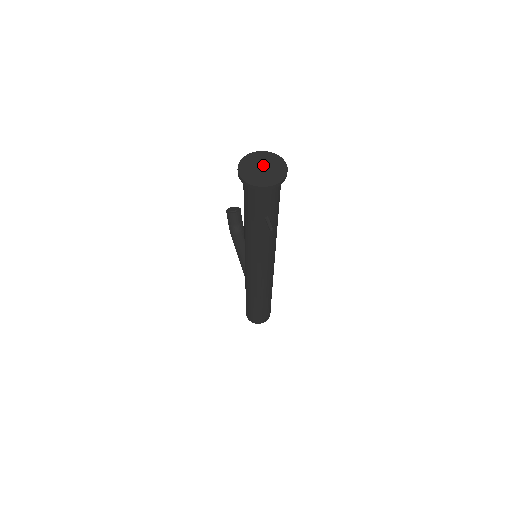
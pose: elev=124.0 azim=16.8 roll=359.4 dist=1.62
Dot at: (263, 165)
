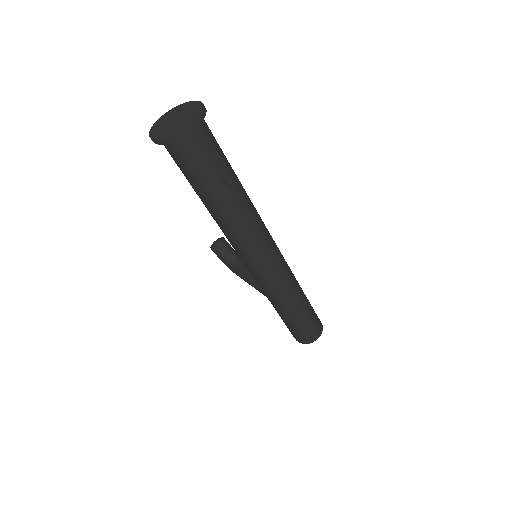
Dot at: (175, 117)
